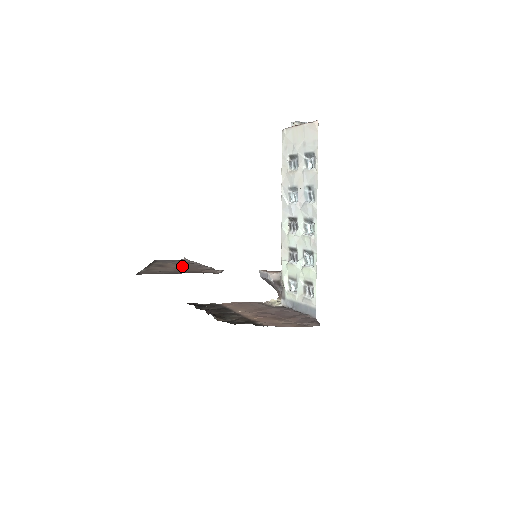
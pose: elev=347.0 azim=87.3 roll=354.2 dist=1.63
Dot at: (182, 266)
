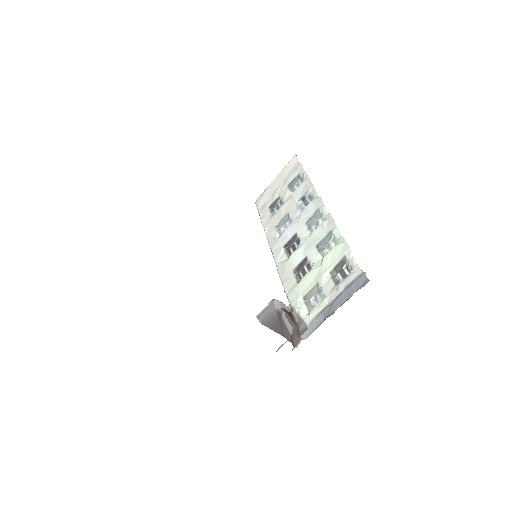
Dot at: occluded
